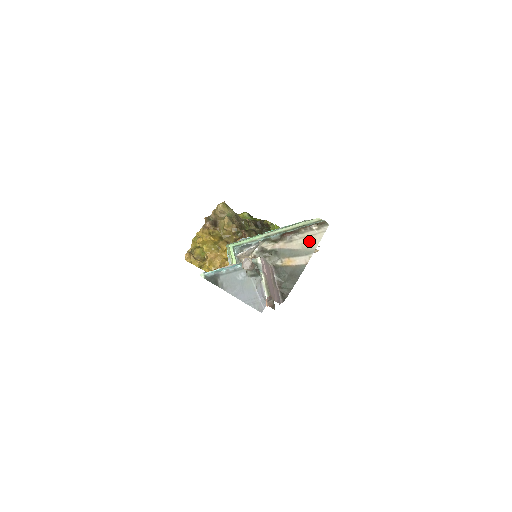
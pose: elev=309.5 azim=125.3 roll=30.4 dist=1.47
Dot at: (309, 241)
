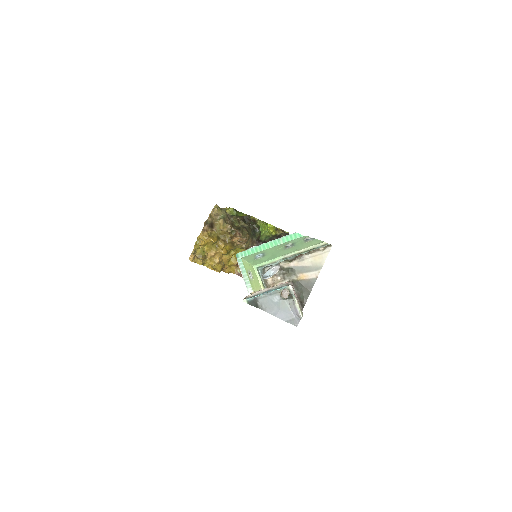
Dot at: (317, 259)
